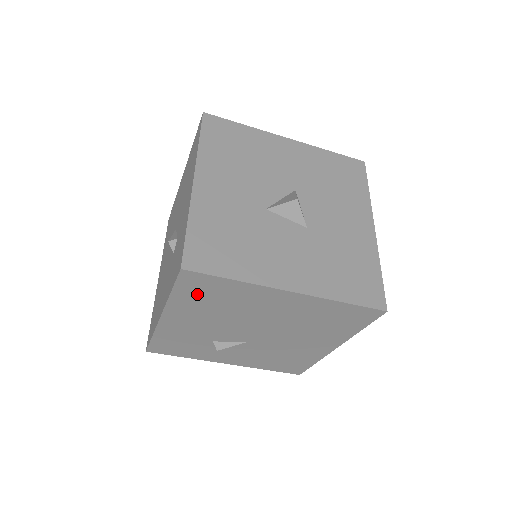
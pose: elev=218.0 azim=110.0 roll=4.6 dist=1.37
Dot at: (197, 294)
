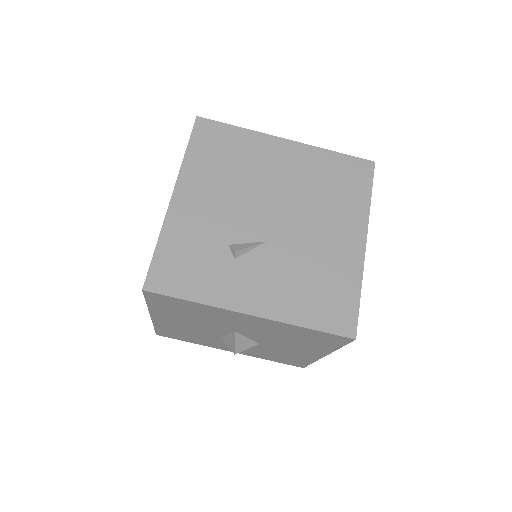
Dot at: (209, 150)
